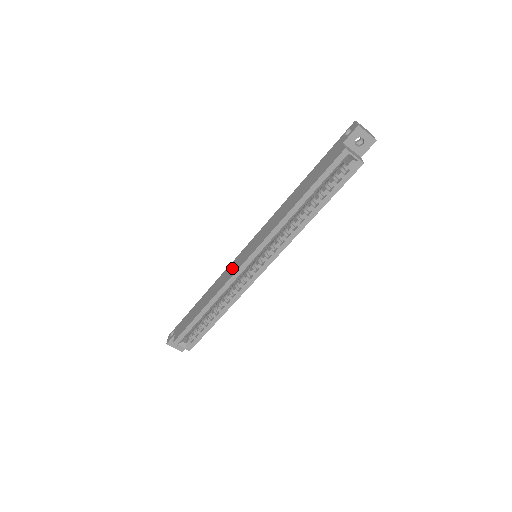
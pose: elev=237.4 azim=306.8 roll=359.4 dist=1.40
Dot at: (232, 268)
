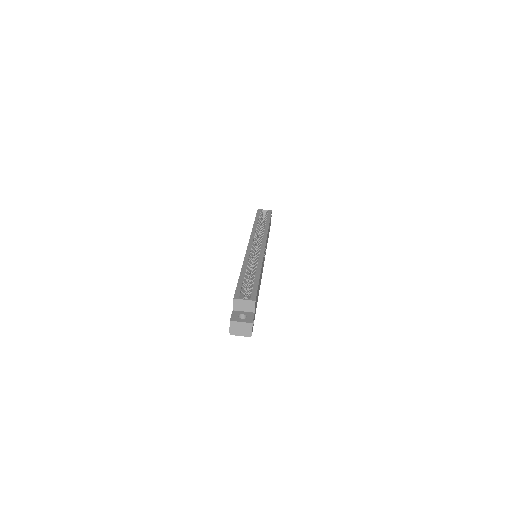
Dot at: occluded
